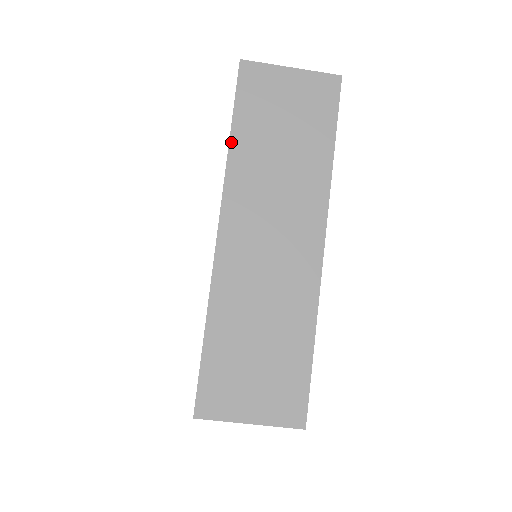
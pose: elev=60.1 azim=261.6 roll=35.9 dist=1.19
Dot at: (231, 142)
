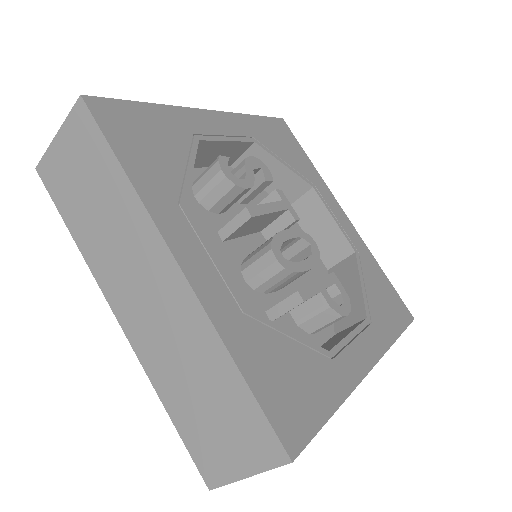
Dot at: (75, 240)
